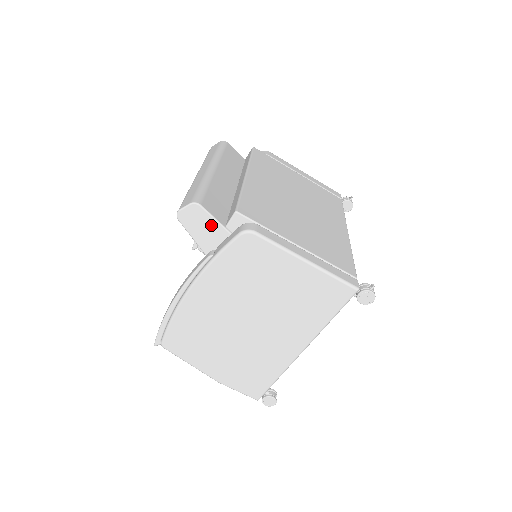
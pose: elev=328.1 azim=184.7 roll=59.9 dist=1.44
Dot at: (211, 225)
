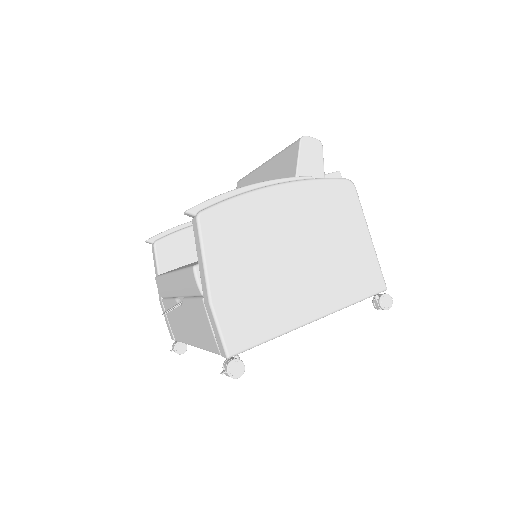
Dot at: (318, 164)
